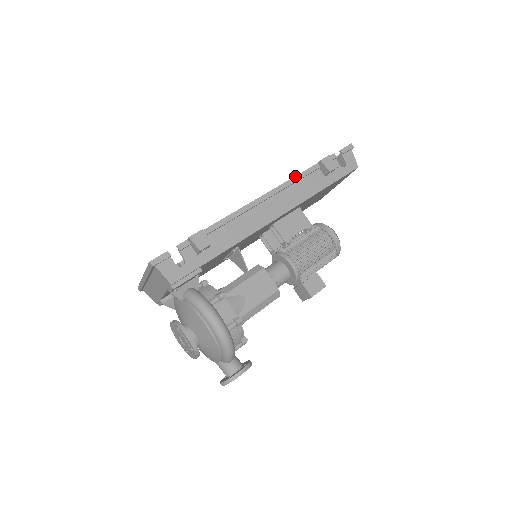
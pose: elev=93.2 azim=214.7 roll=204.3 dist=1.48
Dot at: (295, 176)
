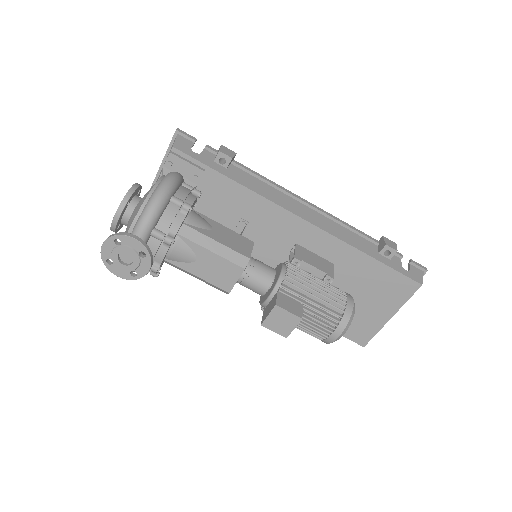
Dot at: (348, 224)
